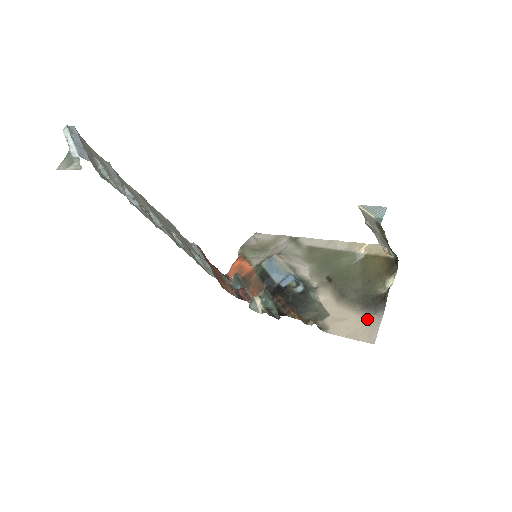
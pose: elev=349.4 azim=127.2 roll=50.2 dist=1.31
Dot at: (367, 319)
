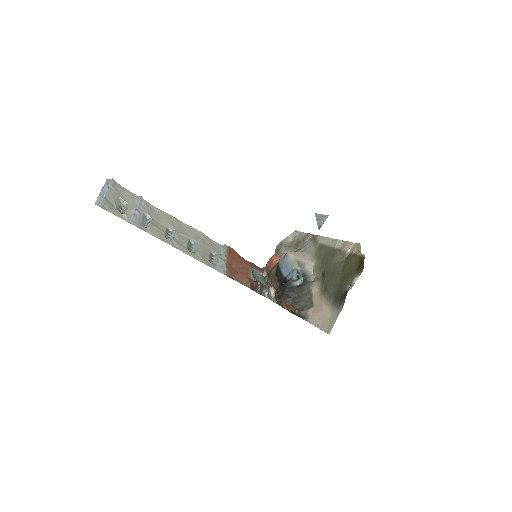
Dot at: (332, 312)
